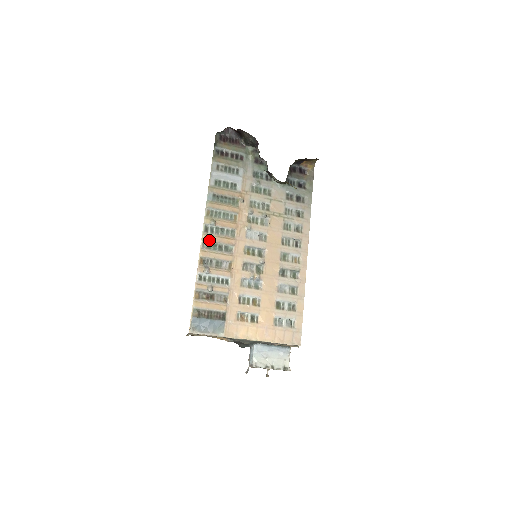
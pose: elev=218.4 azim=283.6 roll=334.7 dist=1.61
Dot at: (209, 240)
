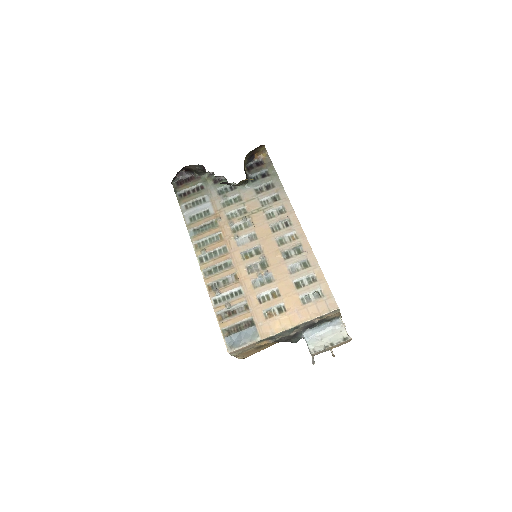
Dot at: (207, 267)
